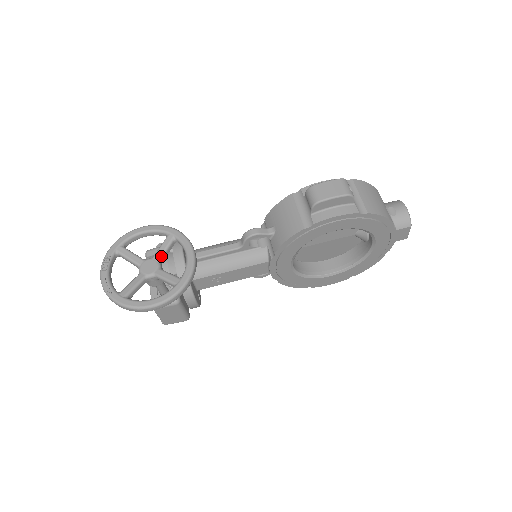
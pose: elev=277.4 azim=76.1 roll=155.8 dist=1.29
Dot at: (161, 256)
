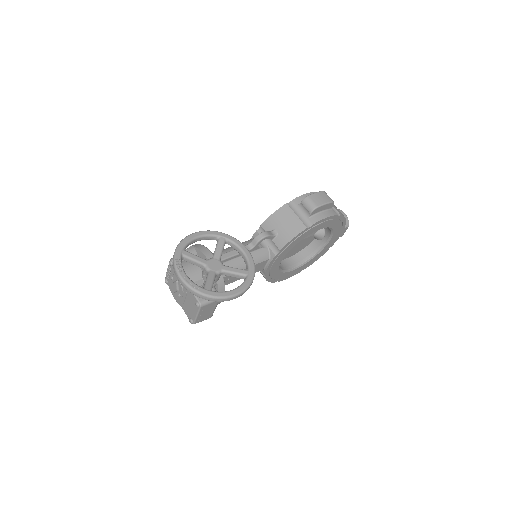
Dot at: (220, 255)
